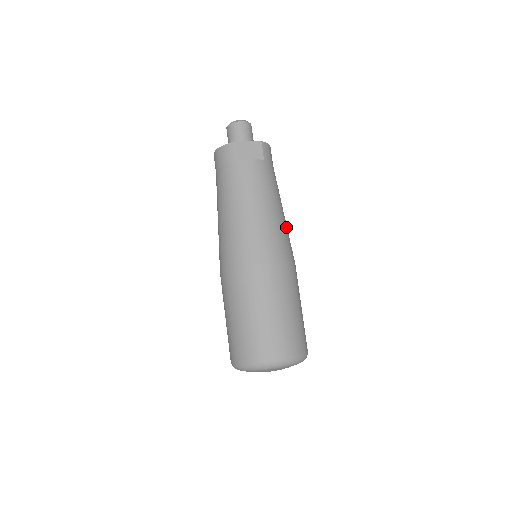
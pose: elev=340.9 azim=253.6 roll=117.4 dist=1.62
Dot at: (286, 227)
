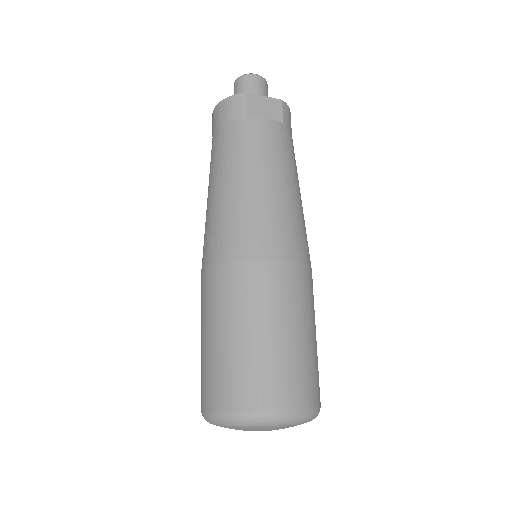
Dot at: occluded
